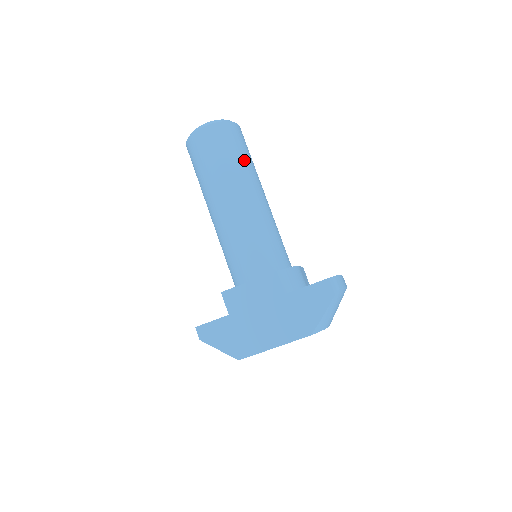
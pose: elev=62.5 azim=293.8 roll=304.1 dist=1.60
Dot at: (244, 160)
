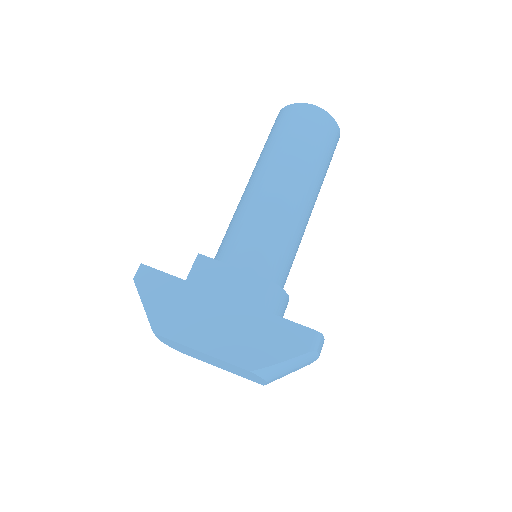
Dot at: (323, 164)
